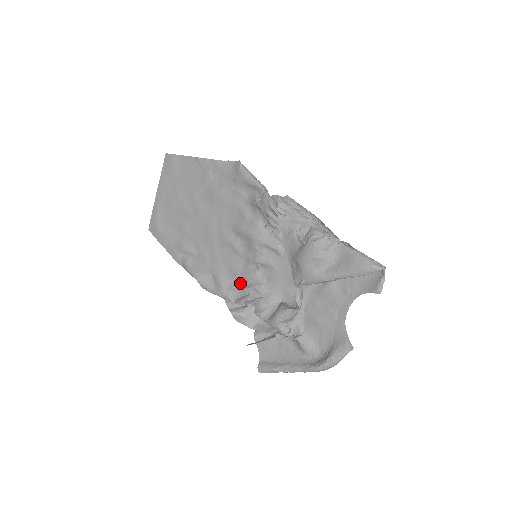
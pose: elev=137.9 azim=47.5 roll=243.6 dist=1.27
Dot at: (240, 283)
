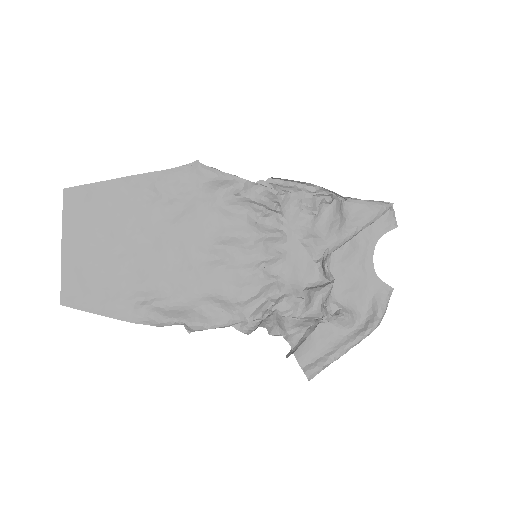
Dot at: (246, 296)
